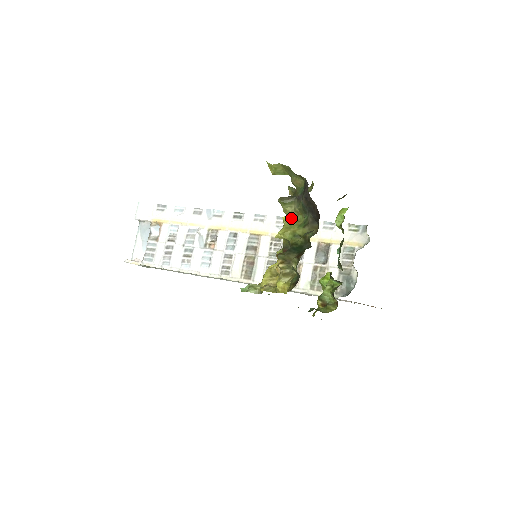
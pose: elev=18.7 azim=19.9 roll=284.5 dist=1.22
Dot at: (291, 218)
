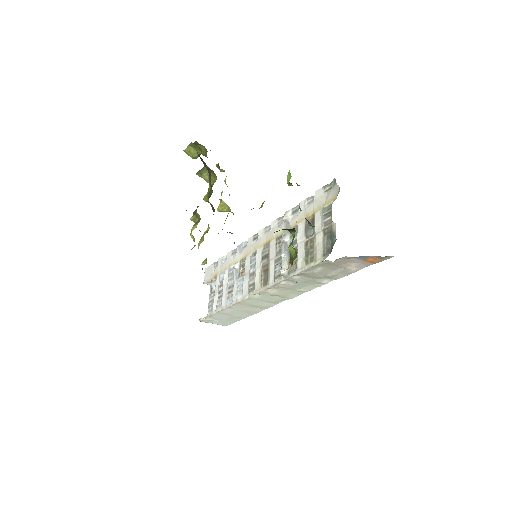
Dot at: (213, 184)
